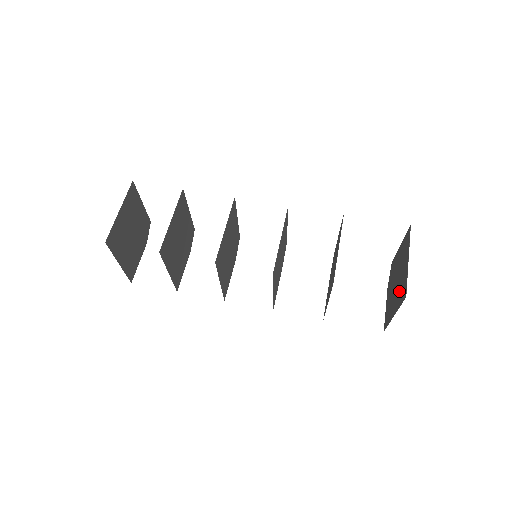
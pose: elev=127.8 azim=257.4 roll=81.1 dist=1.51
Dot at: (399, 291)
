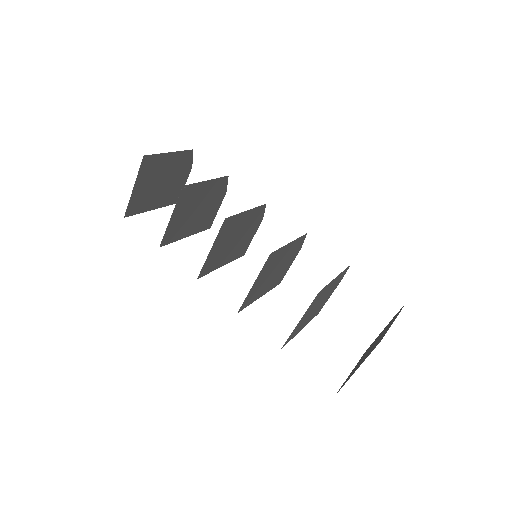
Dot at: (355, 368)
